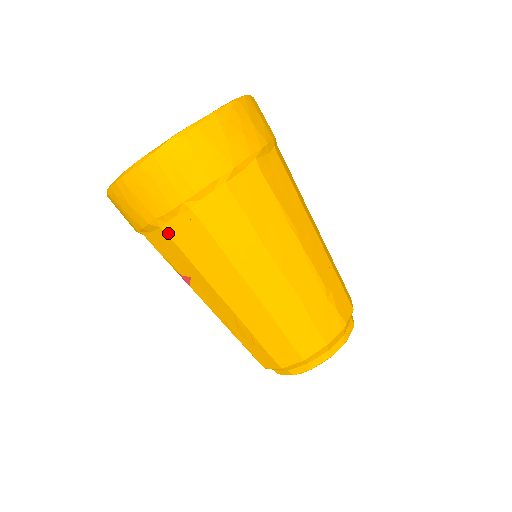
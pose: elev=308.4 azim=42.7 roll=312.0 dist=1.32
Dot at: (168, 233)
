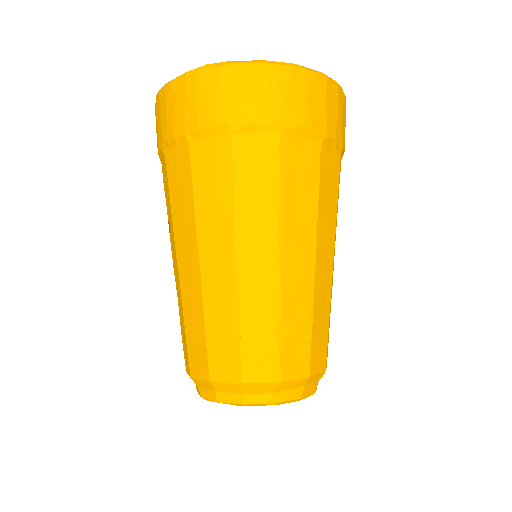
Dot at: (167, 163)
